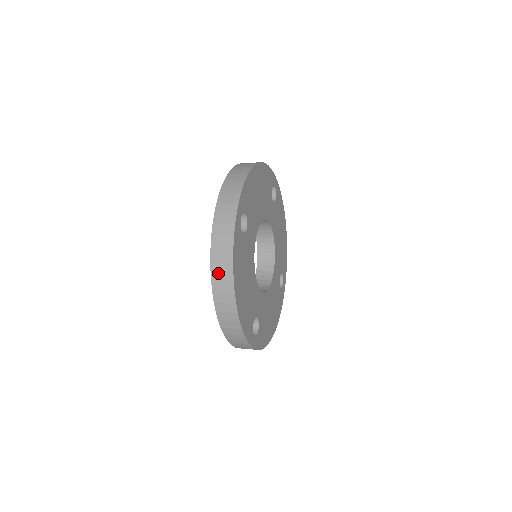
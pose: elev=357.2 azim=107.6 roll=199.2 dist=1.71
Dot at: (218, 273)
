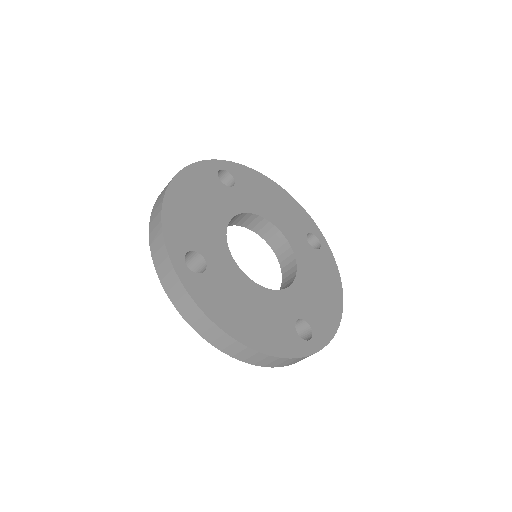
Dot at: (207, 334)
